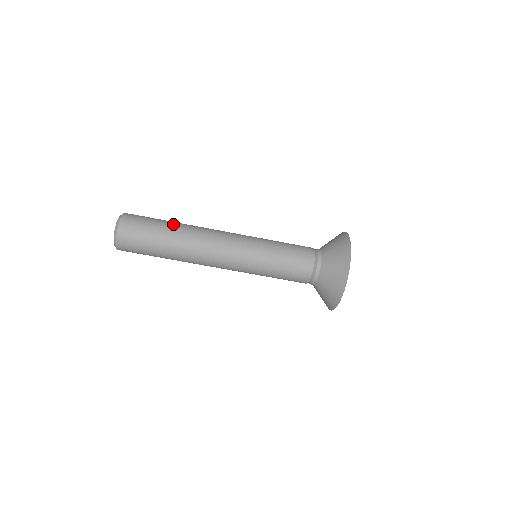
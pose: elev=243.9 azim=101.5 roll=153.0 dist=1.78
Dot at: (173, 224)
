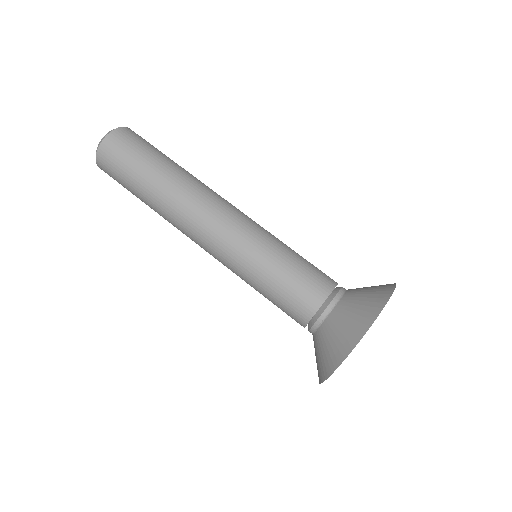
Dot at: occluded
